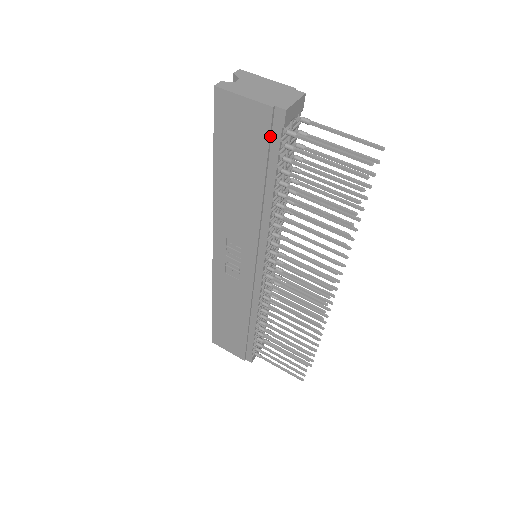
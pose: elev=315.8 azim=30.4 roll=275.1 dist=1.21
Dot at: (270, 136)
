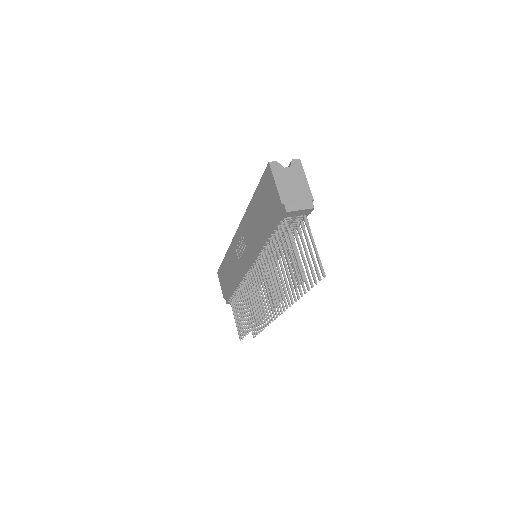
Dot at: (276, 214)
